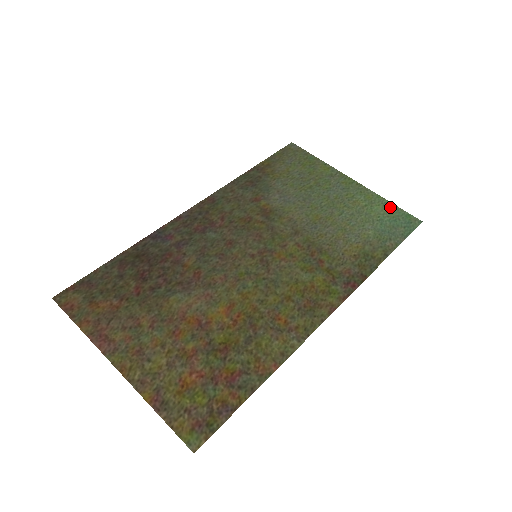
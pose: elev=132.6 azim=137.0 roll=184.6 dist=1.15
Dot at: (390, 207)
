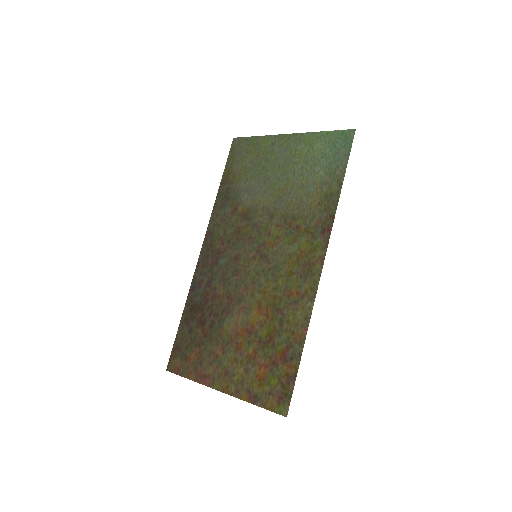
Dot at: (326, 136)
